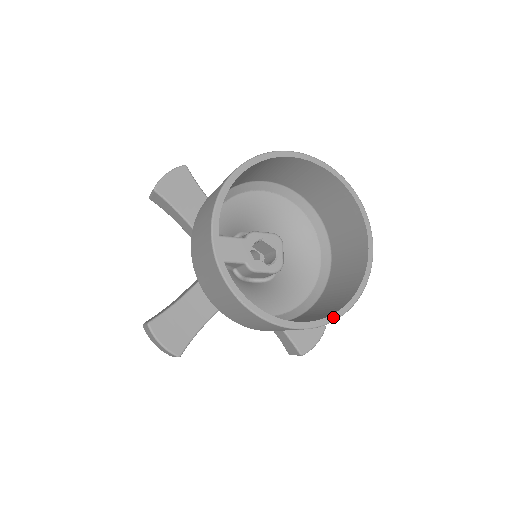
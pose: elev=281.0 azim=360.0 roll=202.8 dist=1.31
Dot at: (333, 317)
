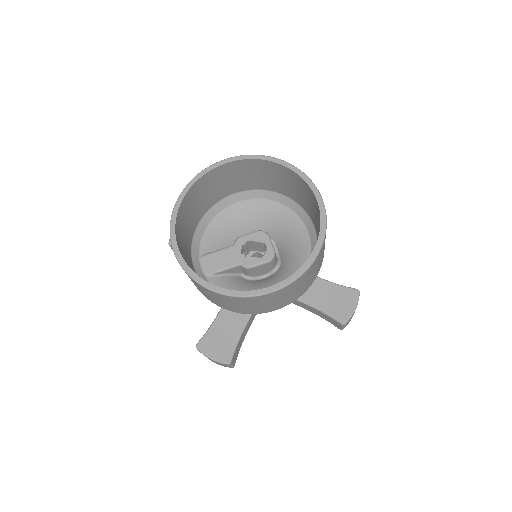
Dot at: (300, 271)
